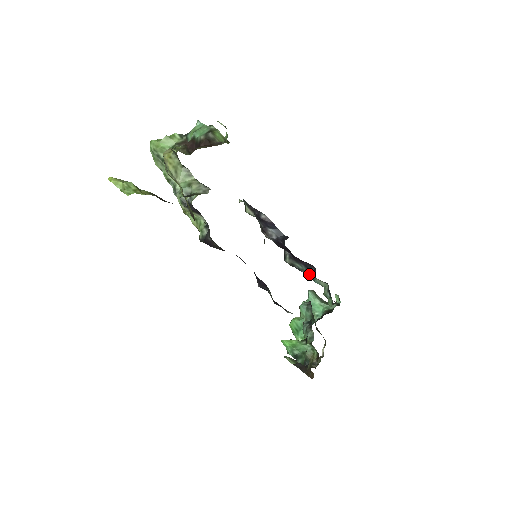
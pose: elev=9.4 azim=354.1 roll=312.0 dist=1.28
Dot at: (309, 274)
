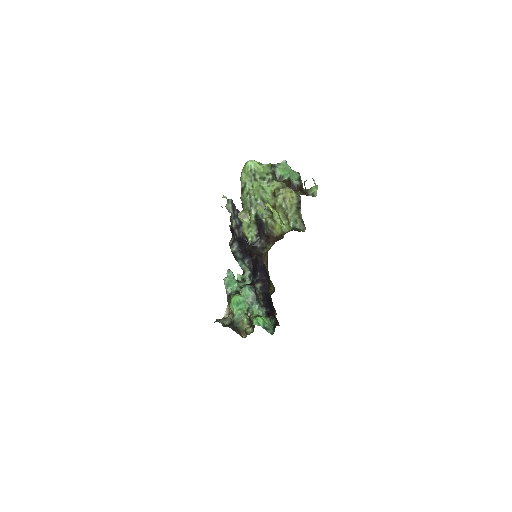
Dot at: (239, 260)
